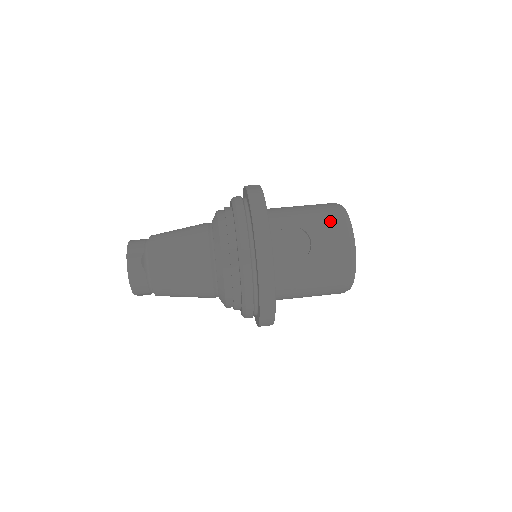
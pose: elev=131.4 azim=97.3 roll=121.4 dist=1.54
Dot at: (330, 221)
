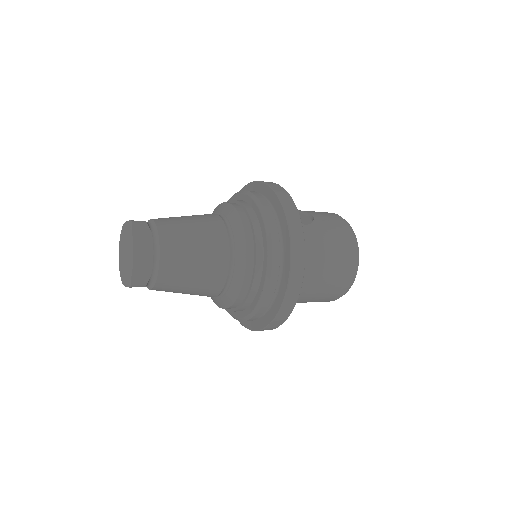
Dot at: occluded
